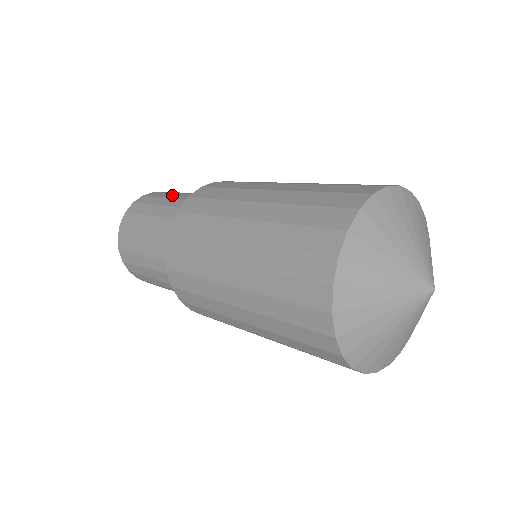
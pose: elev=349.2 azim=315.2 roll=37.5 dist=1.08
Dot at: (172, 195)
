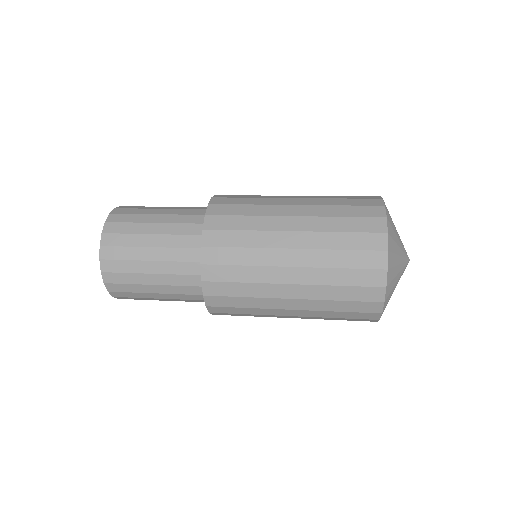
Dot at: (150, 218)
